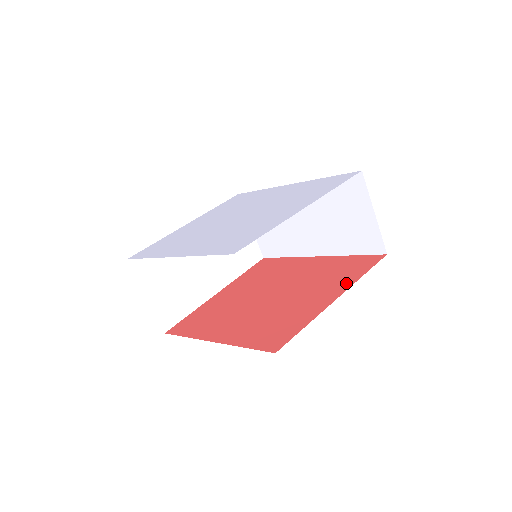
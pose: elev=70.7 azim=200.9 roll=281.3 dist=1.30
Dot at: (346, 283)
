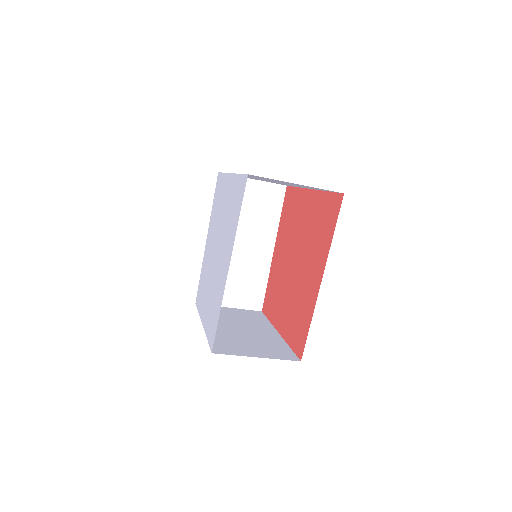
Dot at: (324, 254)
